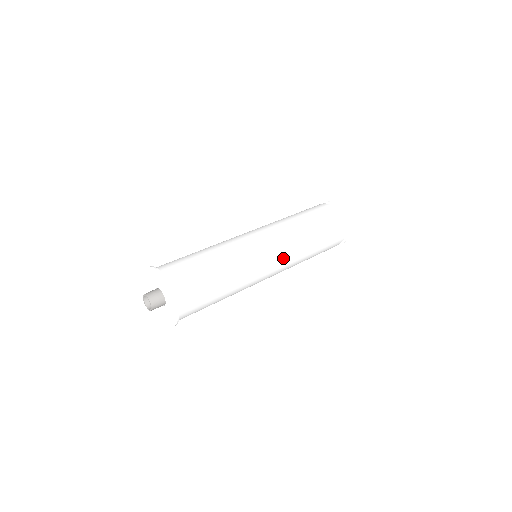
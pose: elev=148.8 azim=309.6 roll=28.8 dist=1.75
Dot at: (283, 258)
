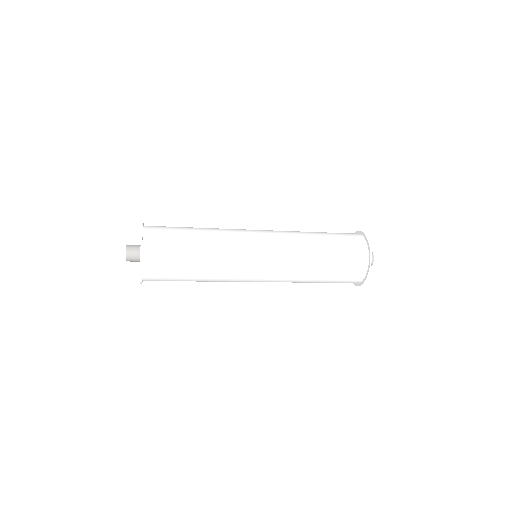
Dot at: (274, 233)
